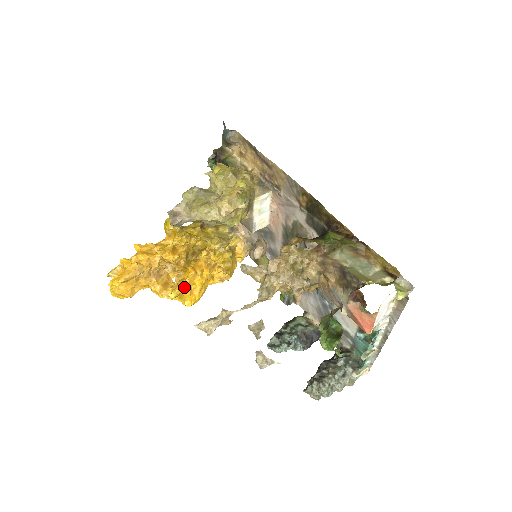
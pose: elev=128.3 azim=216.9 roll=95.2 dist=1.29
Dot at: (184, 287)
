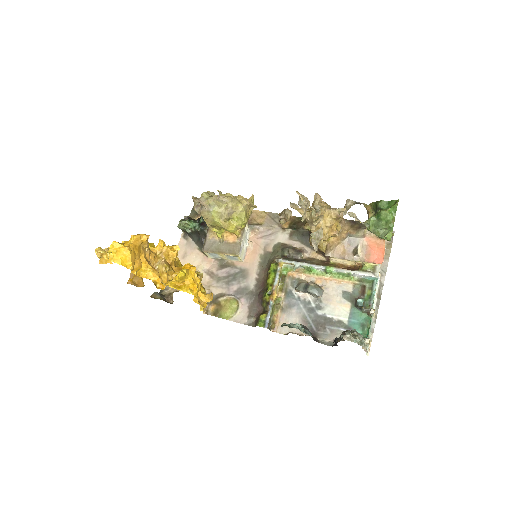
Dot at: occluded
